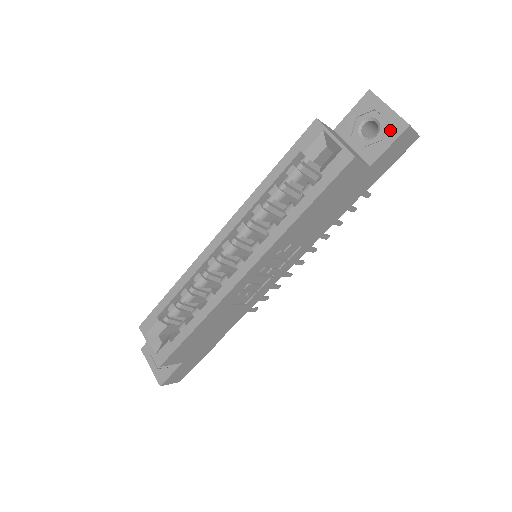
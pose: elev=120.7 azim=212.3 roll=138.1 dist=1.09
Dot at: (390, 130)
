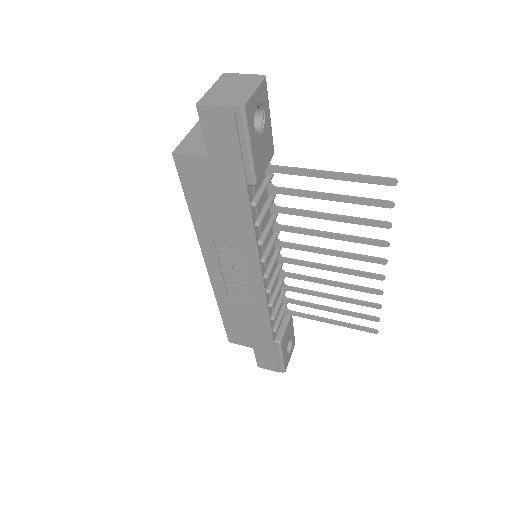
Dot at: occluded
